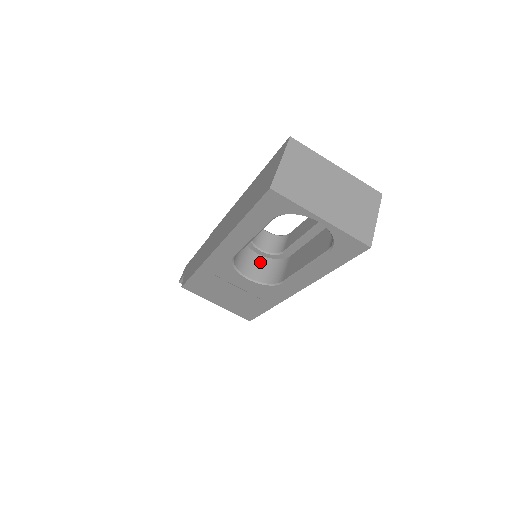
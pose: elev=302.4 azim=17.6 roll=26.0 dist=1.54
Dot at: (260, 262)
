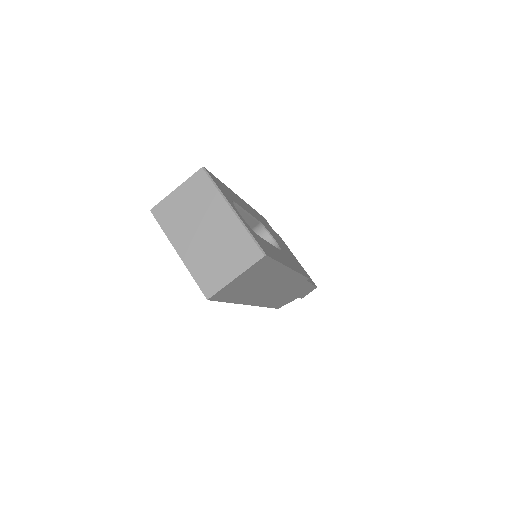
Dot at: occluded
